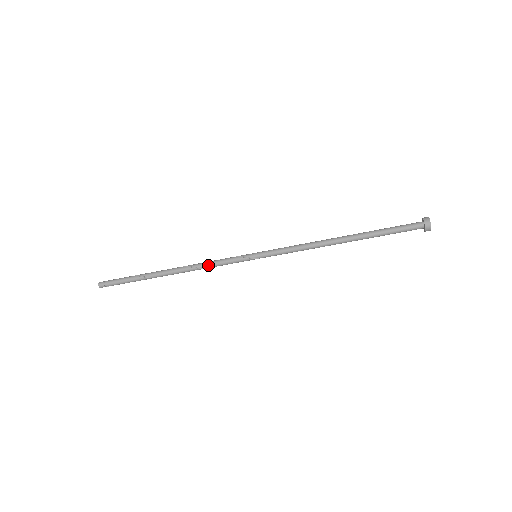
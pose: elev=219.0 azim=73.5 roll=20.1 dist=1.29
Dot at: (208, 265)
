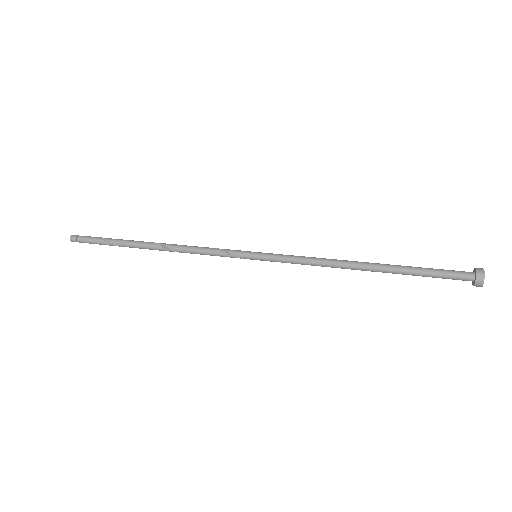
Dot at: occluded
